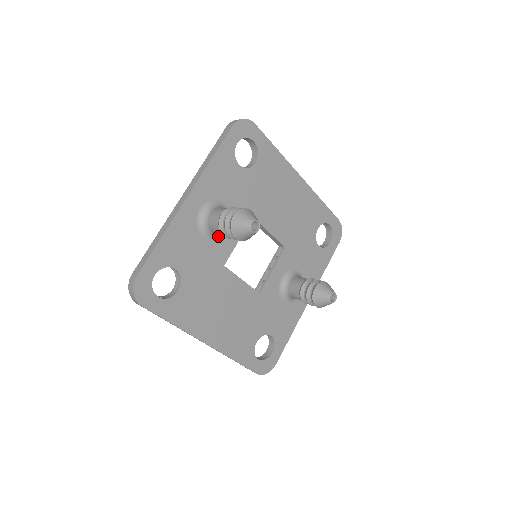
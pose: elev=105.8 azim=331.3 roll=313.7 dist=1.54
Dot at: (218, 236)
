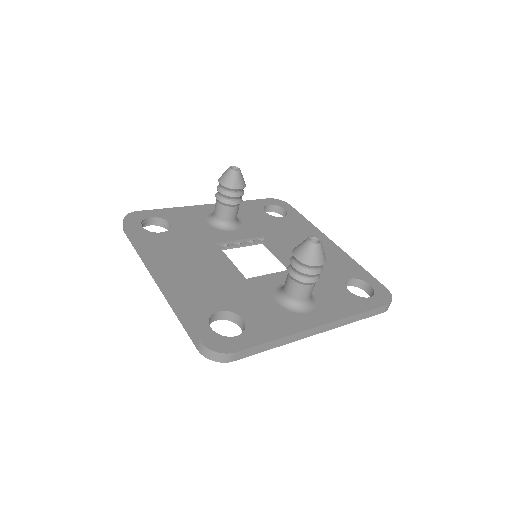
Dot at: (222, 227)
